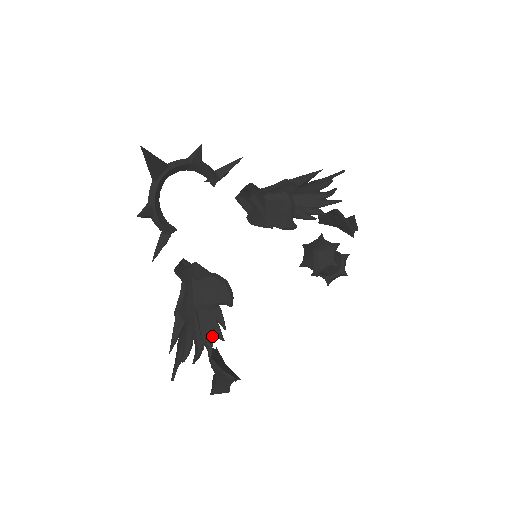
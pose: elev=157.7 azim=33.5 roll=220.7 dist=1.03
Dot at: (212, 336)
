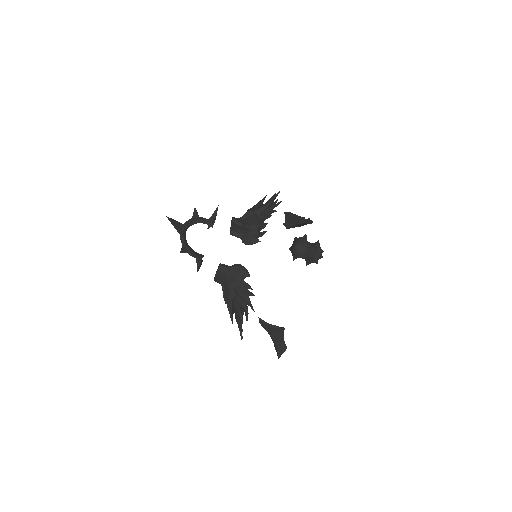
Dot at: (248, 297)
